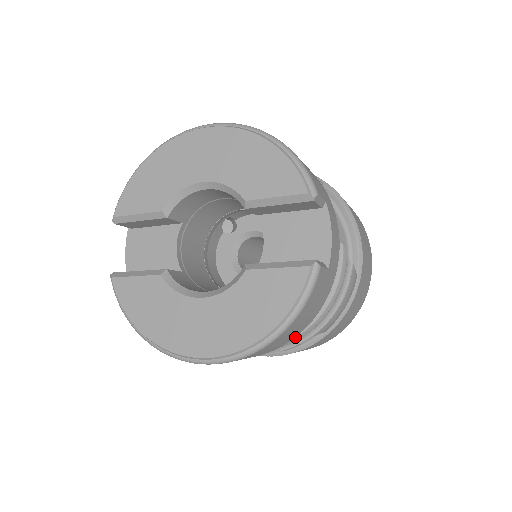
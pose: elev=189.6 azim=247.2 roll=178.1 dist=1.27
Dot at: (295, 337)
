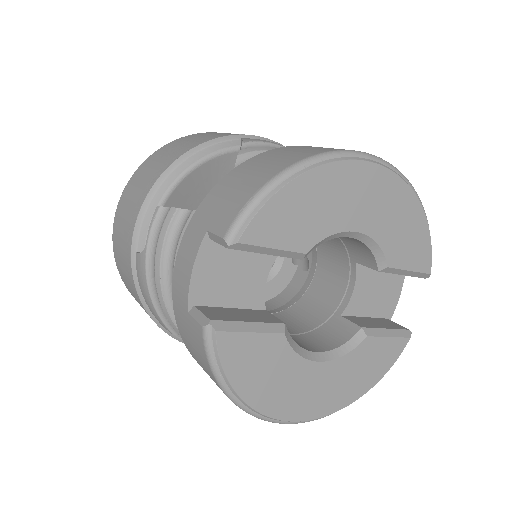
Dot at: occluded
